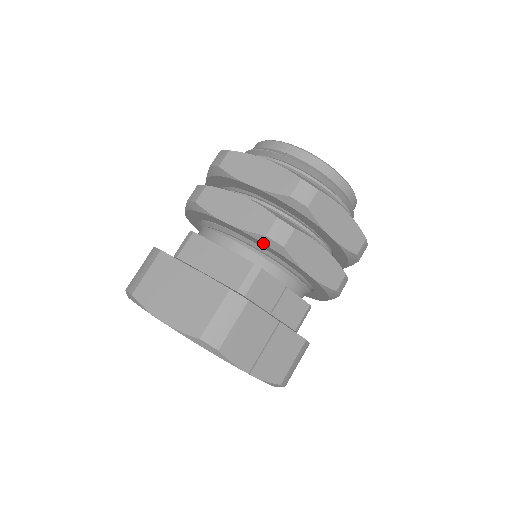
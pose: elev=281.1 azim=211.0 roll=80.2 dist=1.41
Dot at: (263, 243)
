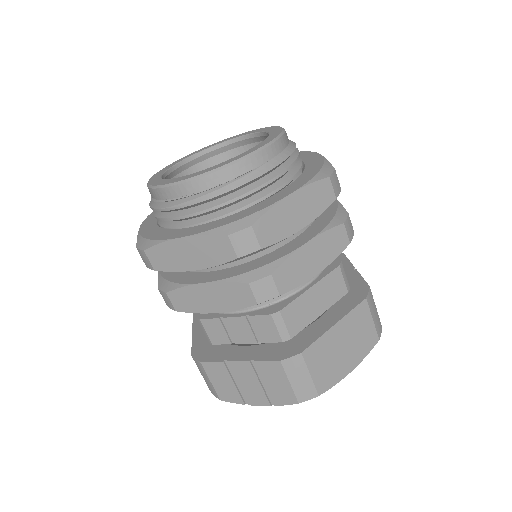
Dot at: occluded
